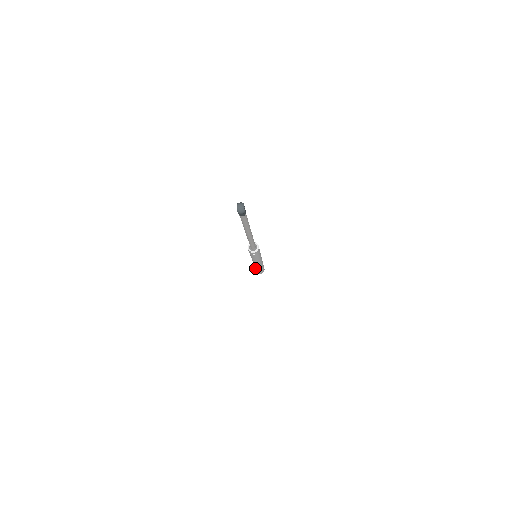
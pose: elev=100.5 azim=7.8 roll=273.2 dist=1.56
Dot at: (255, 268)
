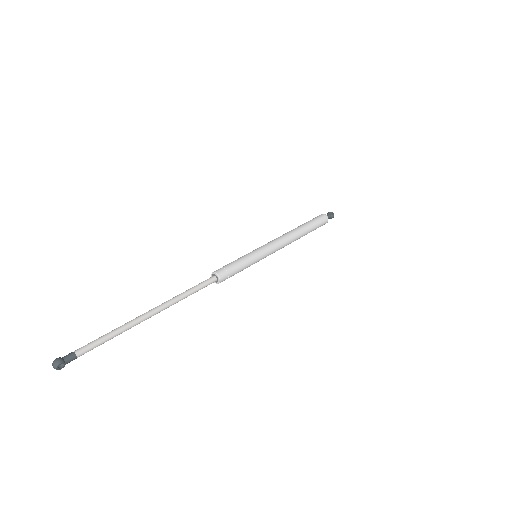
Dot at: occluded
